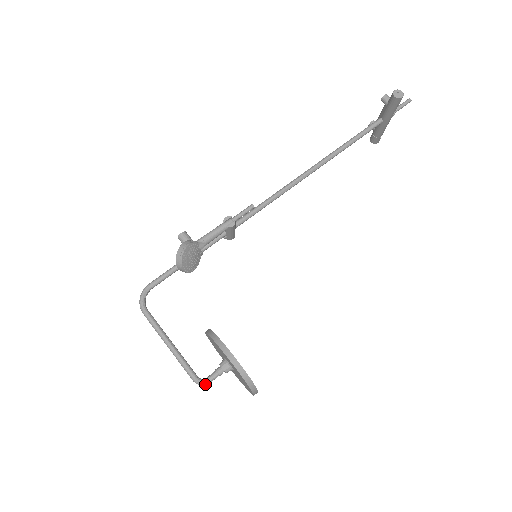
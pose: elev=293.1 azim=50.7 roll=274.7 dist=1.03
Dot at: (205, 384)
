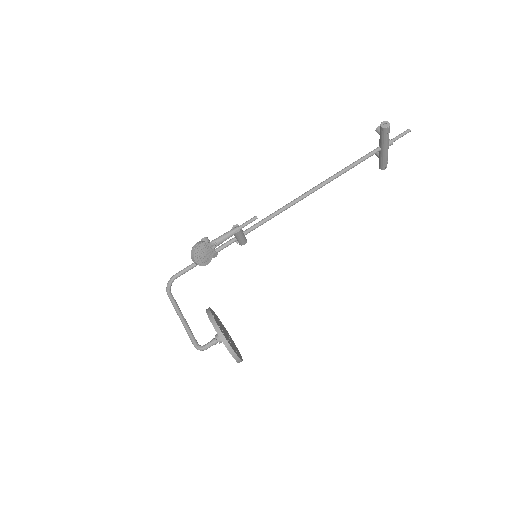
Dot at: (202, 350)
